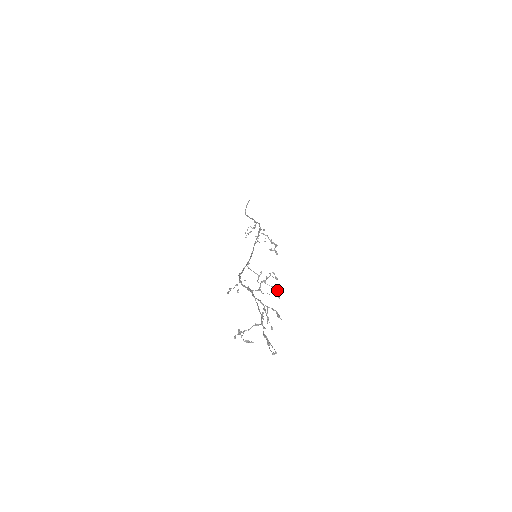
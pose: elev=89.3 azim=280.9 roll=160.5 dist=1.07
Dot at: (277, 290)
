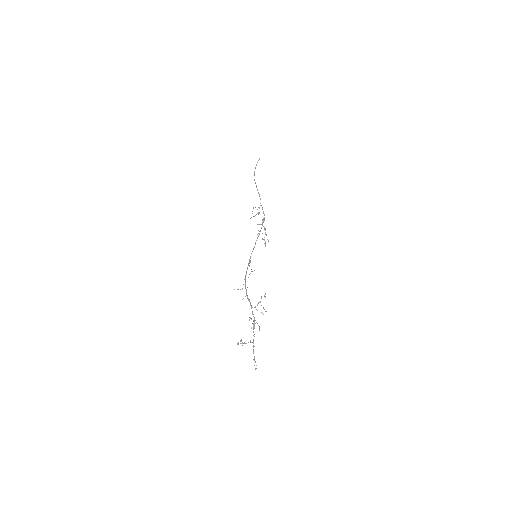
Dot at: (264, 309)
